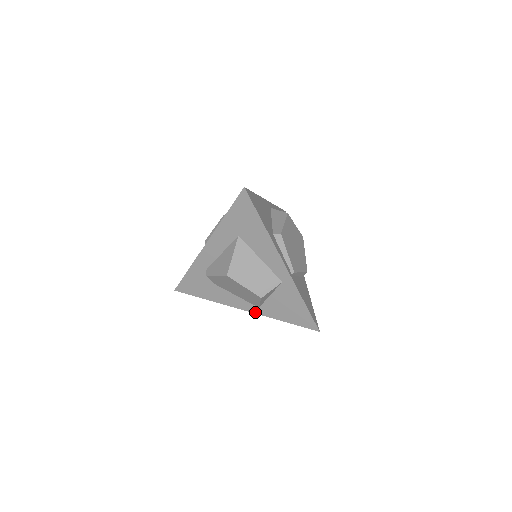
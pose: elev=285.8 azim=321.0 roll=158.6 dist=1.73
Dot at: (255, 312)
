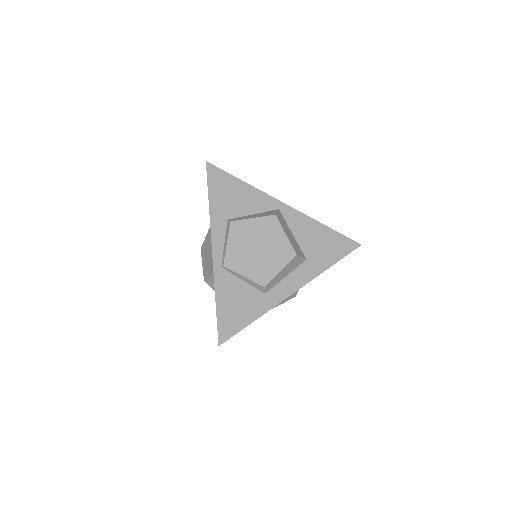
Dot at: occluded
